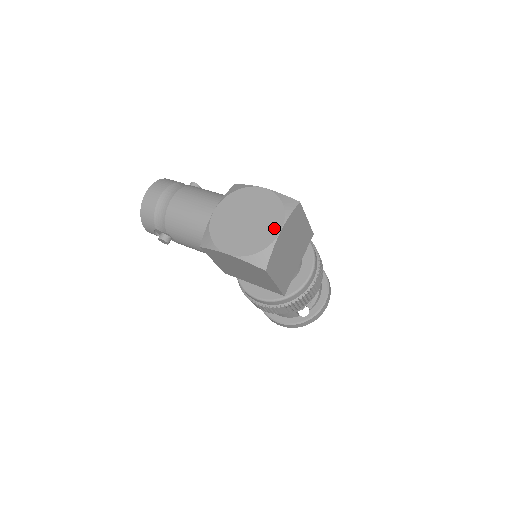
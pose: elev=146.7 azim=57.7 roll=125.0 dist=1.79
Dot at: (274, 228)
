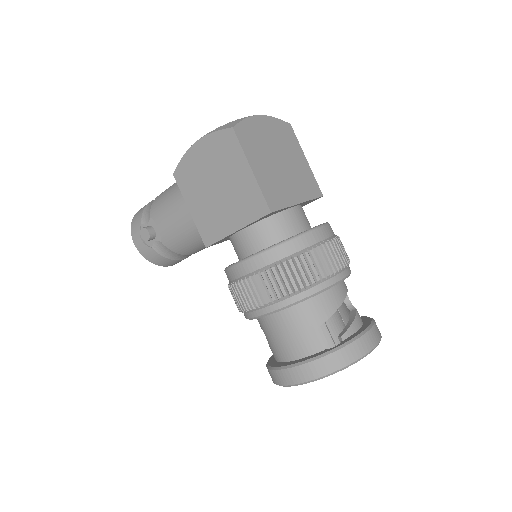
Dot at: occluded
